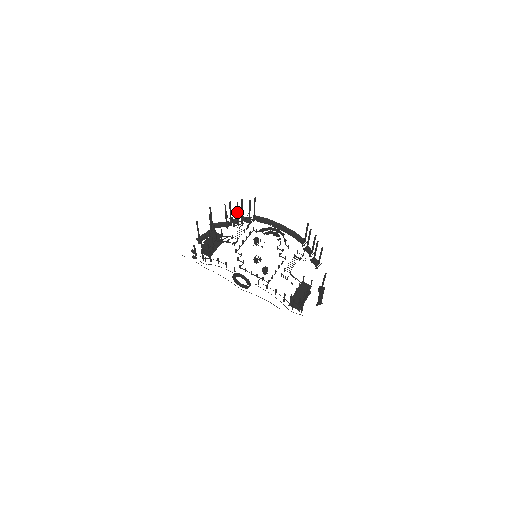
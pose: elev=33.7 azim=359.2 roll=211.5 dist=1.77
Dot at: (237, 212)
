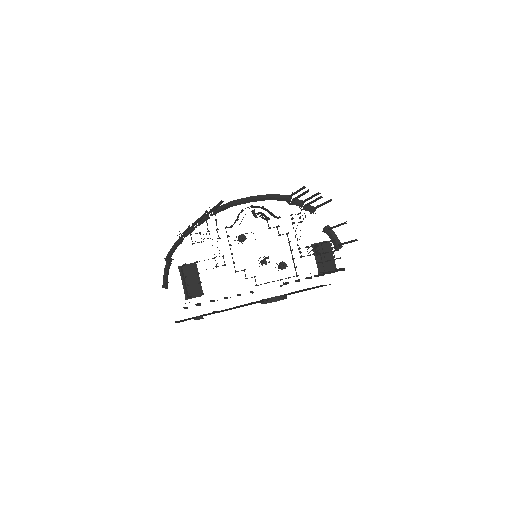
Dot at: (195, 224)
